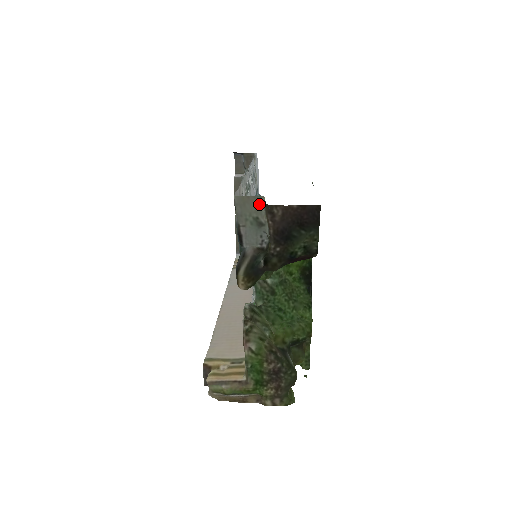
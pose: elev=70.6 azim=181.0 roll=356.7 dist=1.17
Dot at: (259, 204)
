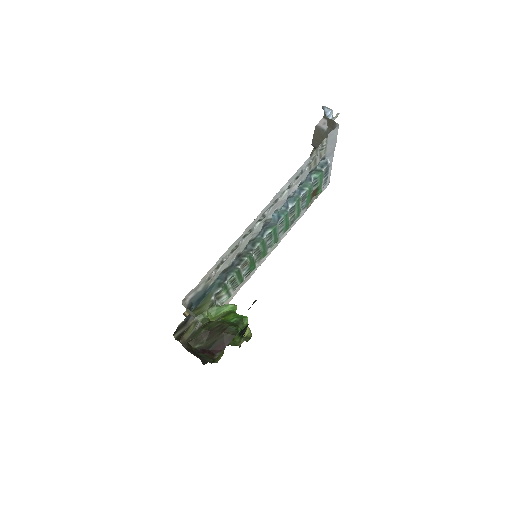
Dot at: occluded
